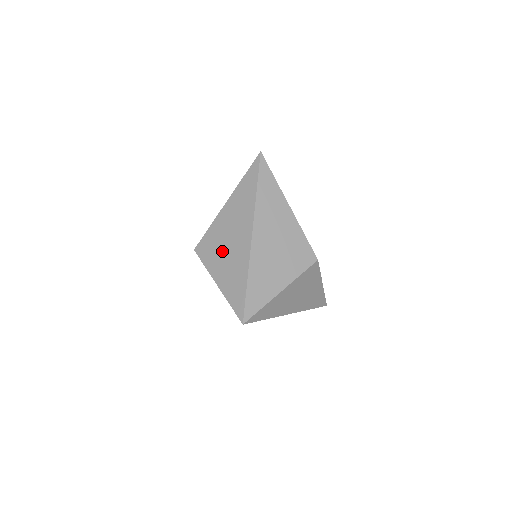
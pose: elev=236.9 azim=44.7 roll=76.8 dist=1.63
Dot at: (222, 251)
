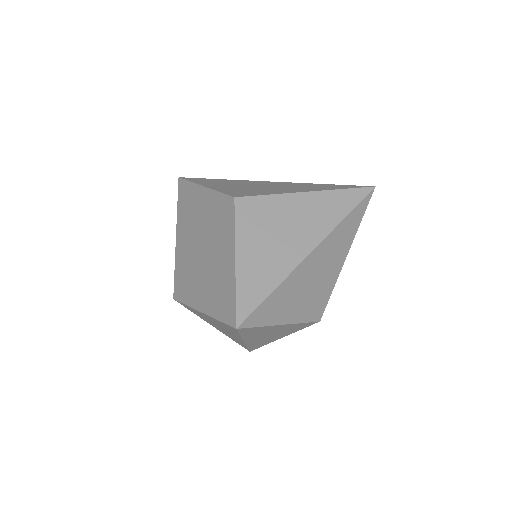
Dot at: (268, 232)
